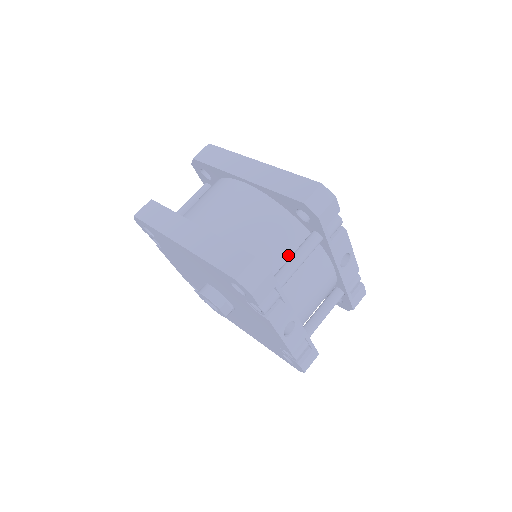
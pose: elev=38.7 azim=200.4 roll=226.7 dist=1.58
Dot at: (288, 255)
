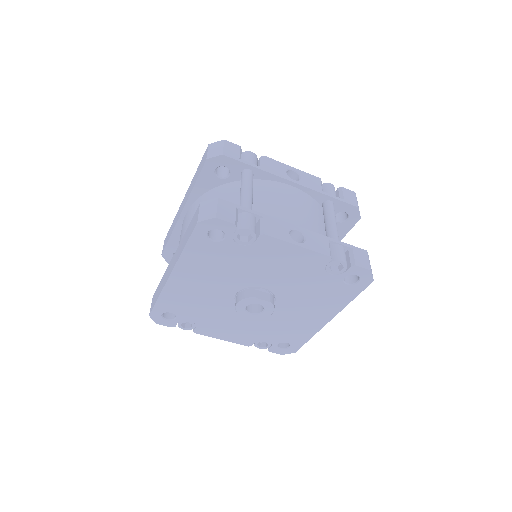
Dot at: occluded
